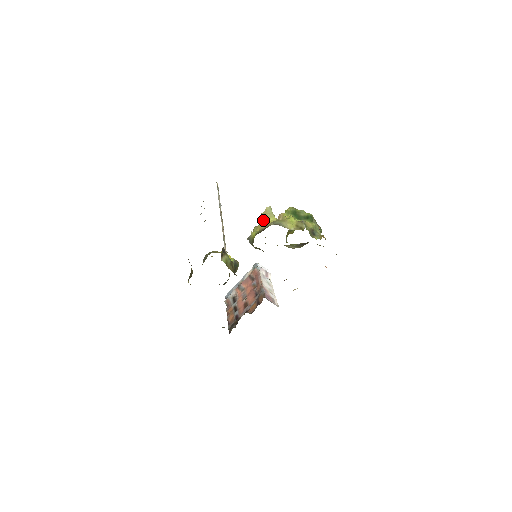
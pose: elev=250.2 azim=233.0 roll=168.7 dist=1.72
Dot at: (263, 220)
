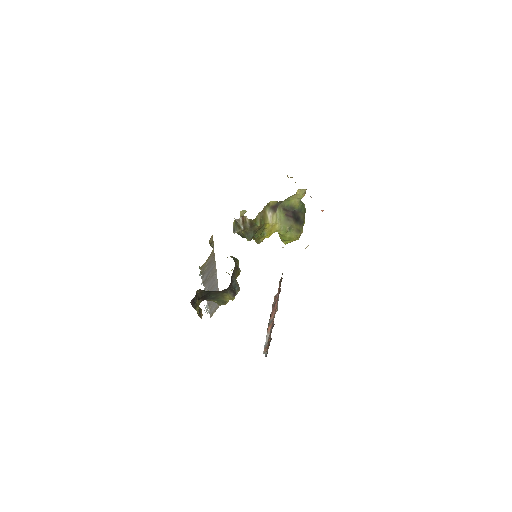
Dot at: occluded
